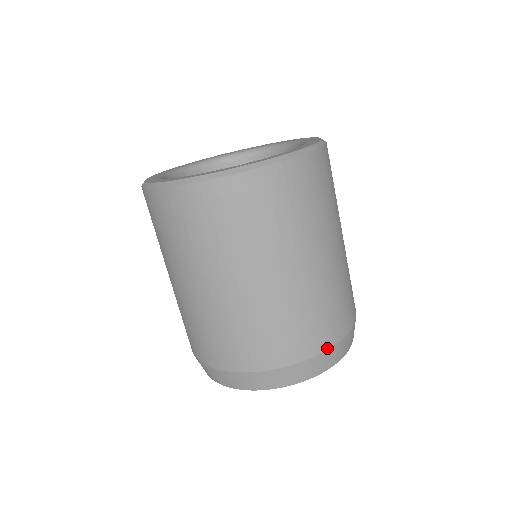
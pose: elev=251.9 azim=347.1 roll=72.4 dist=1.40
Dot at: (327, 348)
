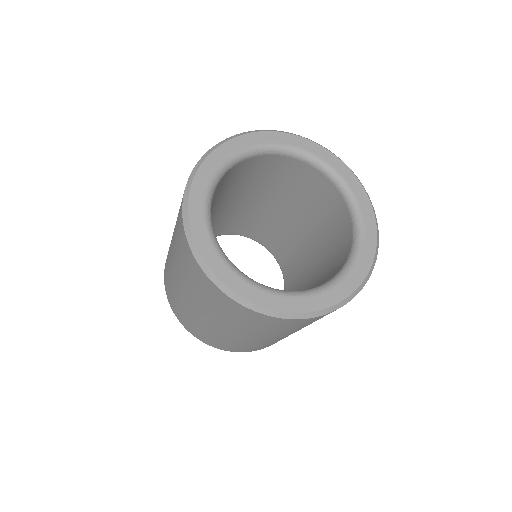
Dot at: (223, 349)
